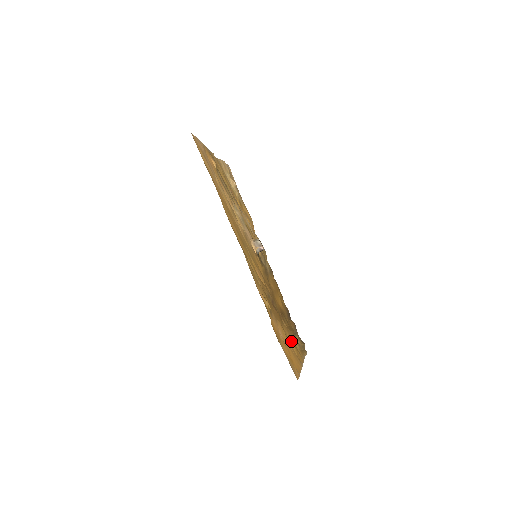
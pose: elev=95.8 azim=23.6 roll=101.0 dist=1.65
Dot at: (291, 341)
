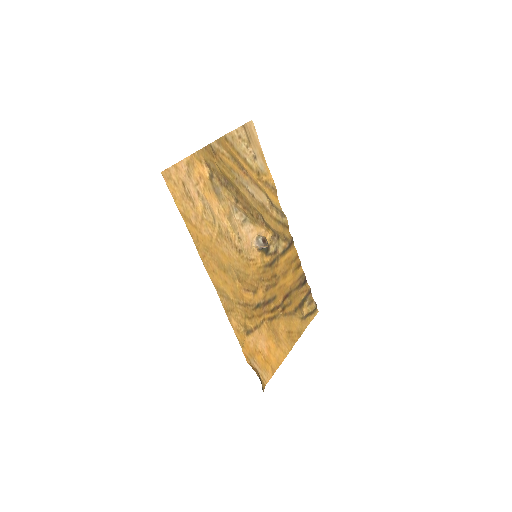
Dot at: (284, 329)
